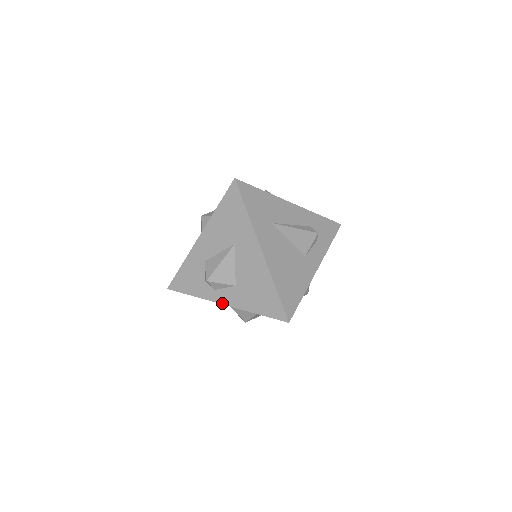
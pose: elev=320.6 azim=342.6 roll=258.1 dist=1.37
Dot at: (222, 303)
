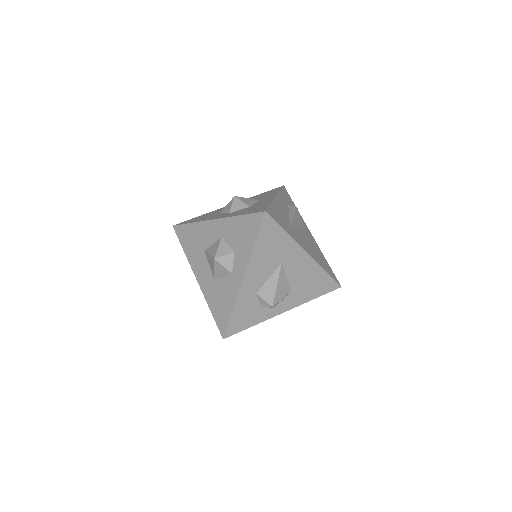
Dot at: (283, 312)
